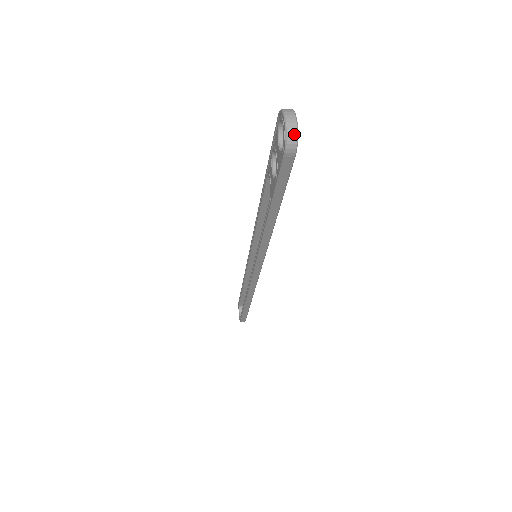
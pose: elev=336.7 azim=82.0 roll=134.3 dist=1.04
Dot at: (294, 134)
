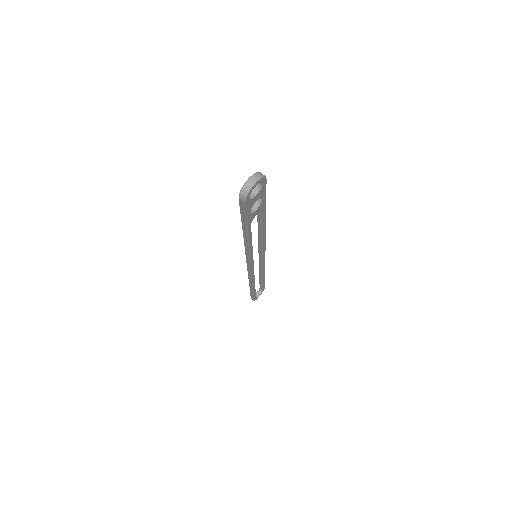
Dot at: (247, 190)
